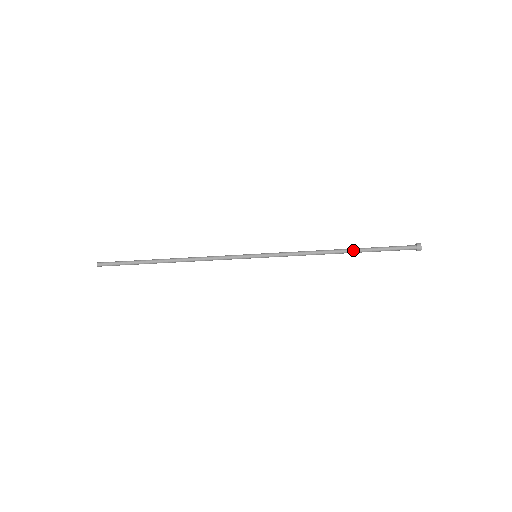
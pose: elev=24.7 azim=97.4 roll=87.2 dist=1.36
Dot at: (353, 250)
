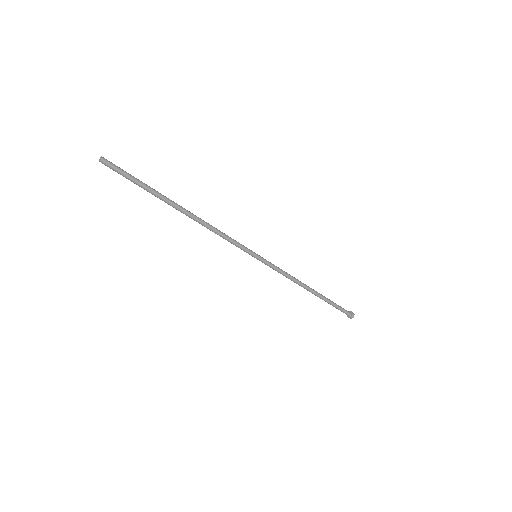
Dot at: occluded
